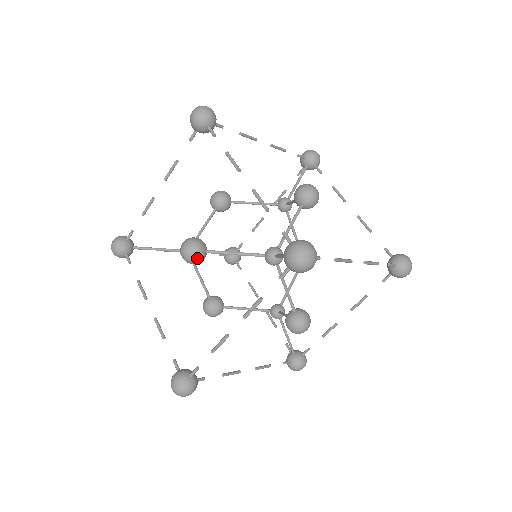
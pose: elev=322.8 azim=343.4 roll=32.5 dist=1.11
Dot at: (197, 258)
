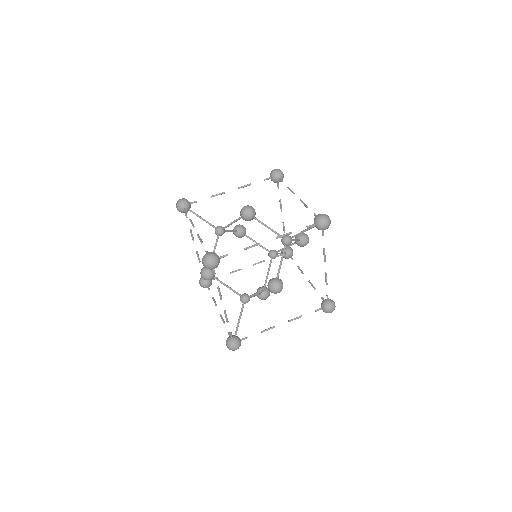
Dot at: (251, 214)
